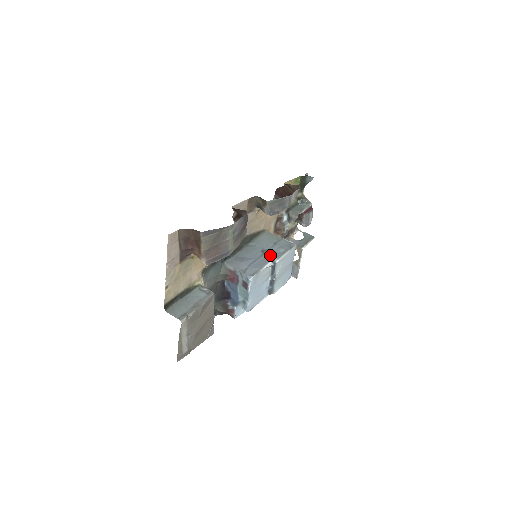
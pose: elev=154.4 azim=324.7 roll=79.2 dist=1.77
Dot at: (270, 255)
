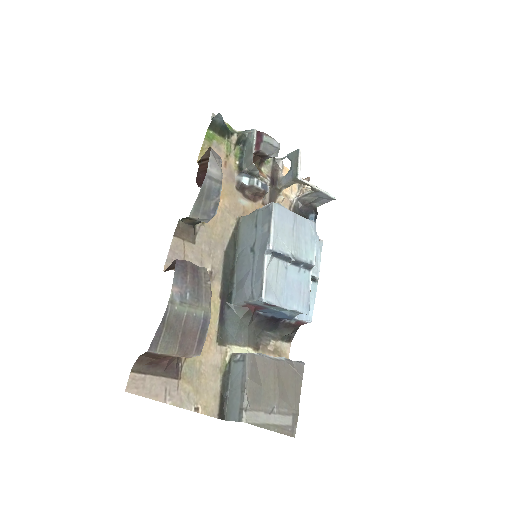
Dot at: (260, 247)
